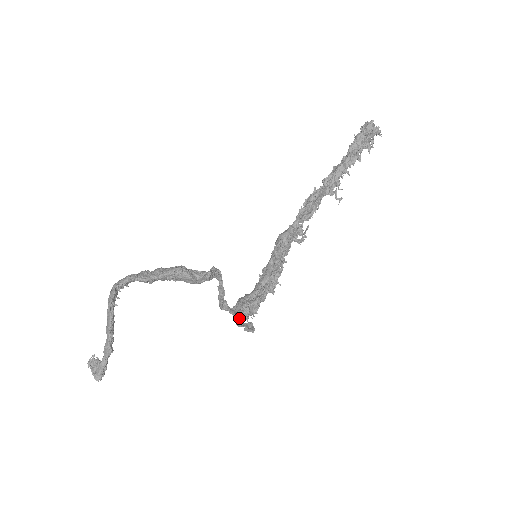
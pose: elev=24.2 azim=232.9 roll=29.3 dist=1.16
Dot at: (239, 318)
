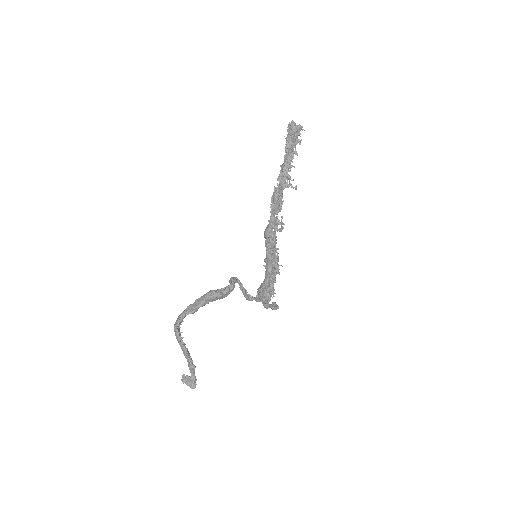
Dot at: (264, 303)
